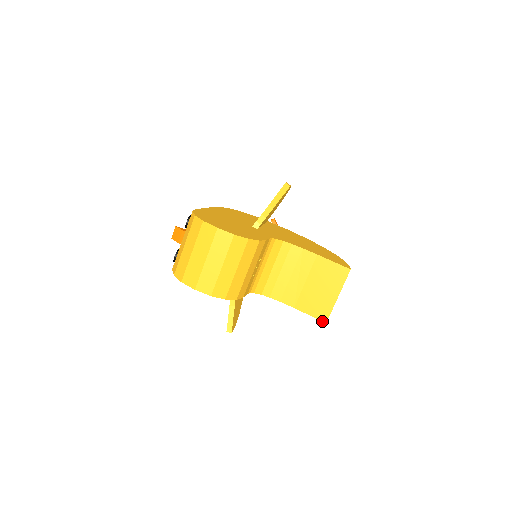
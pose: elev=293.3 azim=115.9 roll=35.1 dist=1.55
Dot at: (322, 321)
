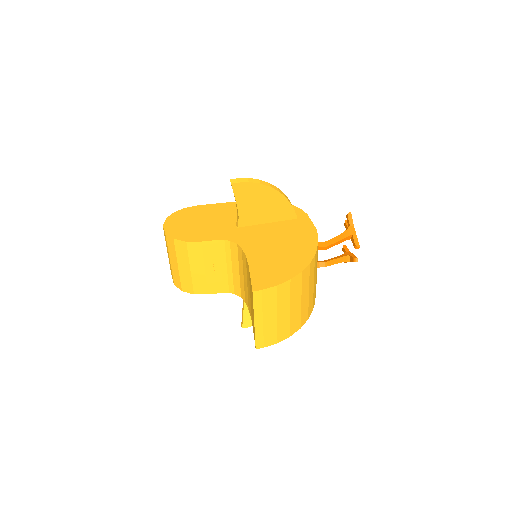
Dot at: occluded
